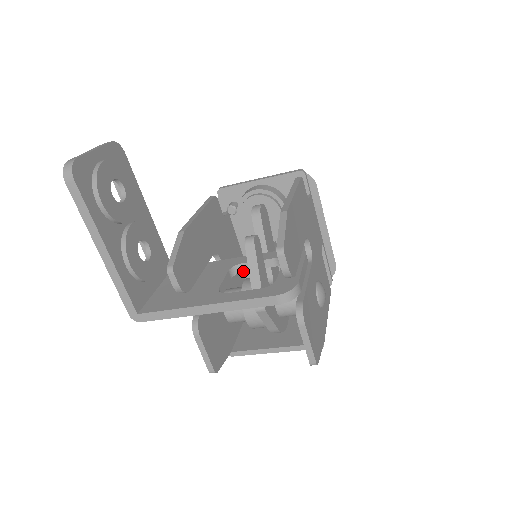
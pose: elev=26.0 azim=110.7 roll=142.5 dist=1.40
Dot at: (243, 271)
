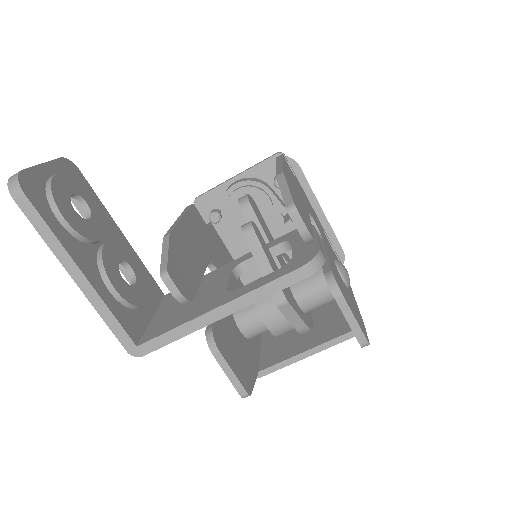
Dot at: occluded
